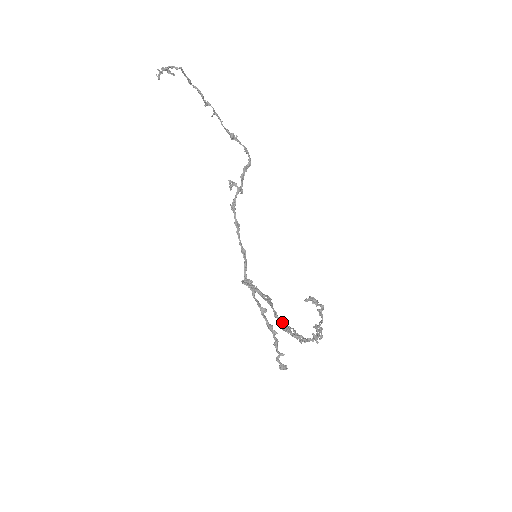
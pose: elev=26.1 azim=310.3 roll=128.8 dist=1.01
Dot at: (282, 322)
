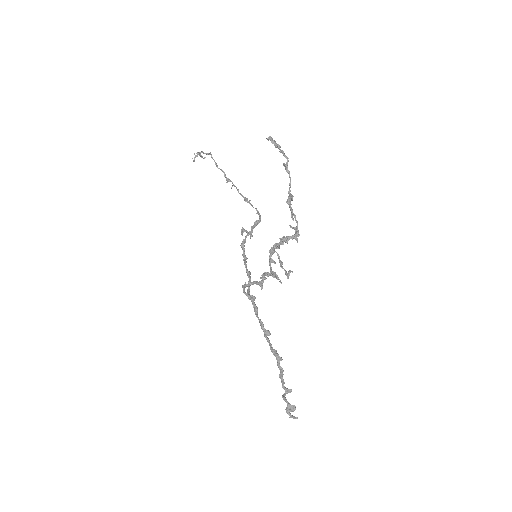
Dot at: (272, 273)
